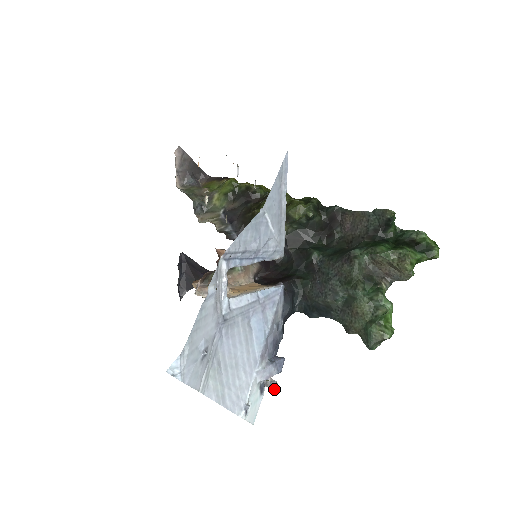
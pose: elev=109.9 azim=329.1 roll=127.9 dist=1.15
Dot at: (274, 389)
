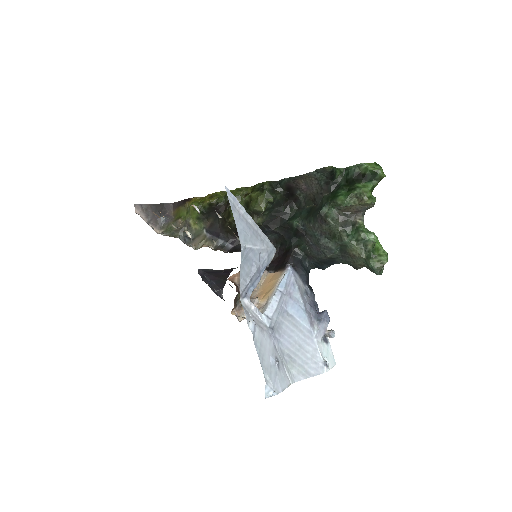
Dot at: (334, 336)
